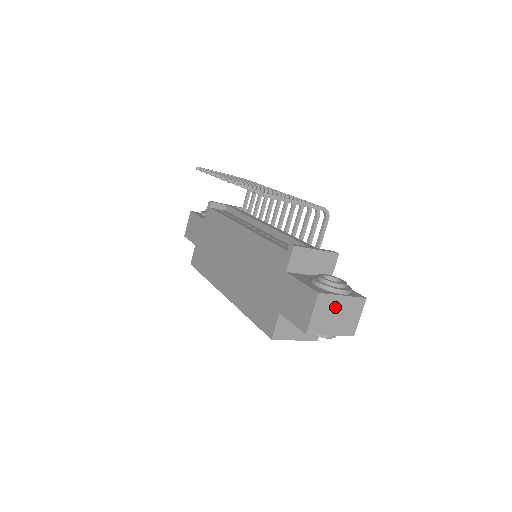
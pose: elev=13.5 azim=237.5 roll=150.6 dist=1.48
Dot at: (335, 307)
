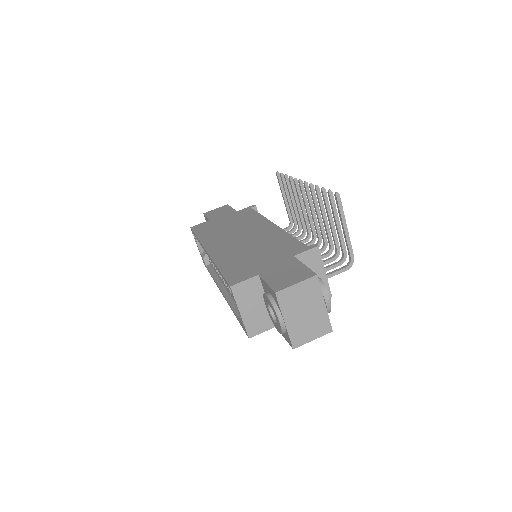
Dot at: (312, 304)
